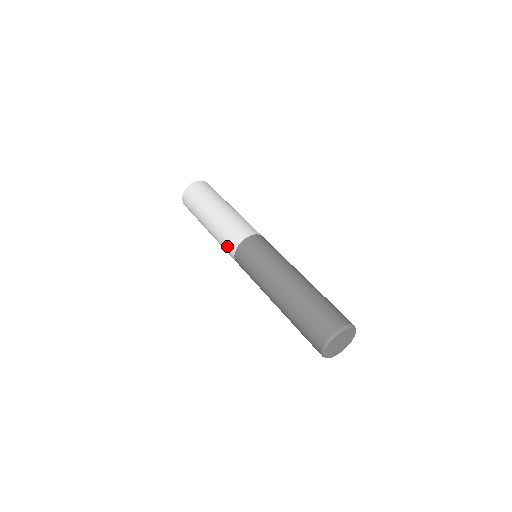
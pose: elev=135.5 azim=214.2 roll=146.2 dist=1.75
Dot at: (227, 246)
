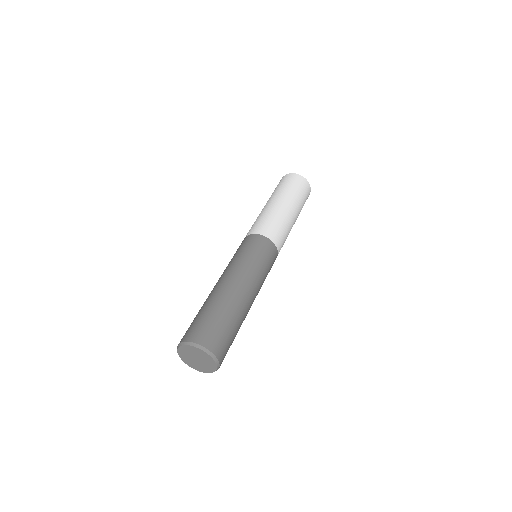
Dot at: (258, 225)
